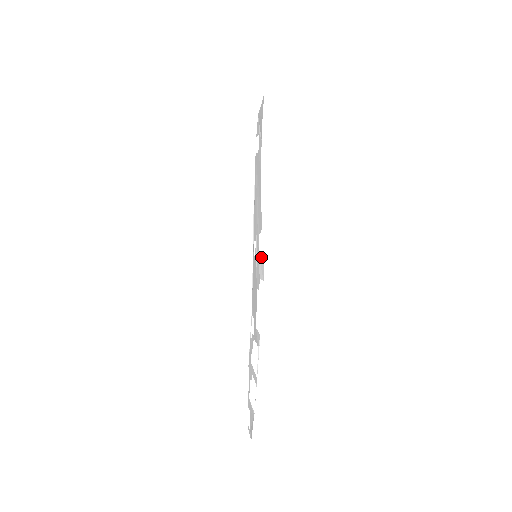
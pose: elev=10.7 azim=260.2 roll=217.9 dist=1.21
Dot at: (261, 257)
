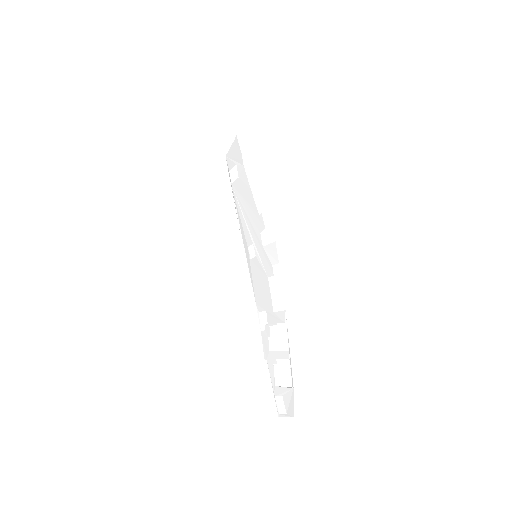
Dot at: (270, 247)
